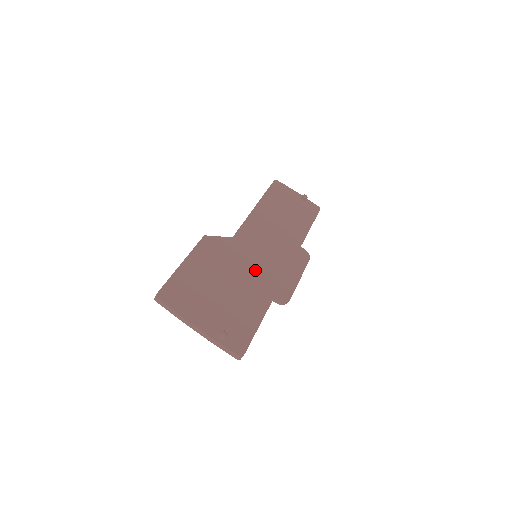
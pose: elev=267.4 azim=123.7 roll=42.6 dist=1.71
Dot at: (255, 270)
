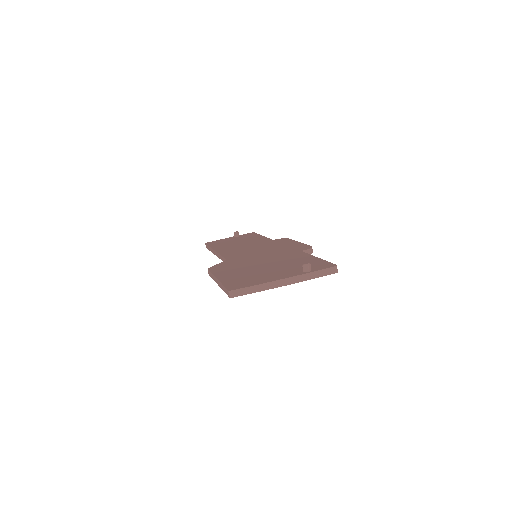
Dot at: (267, 255)
